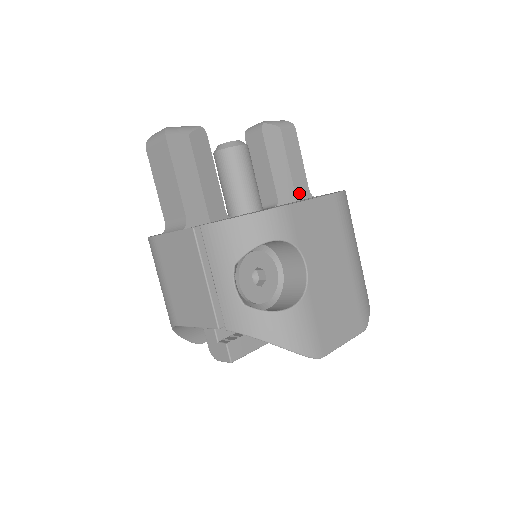
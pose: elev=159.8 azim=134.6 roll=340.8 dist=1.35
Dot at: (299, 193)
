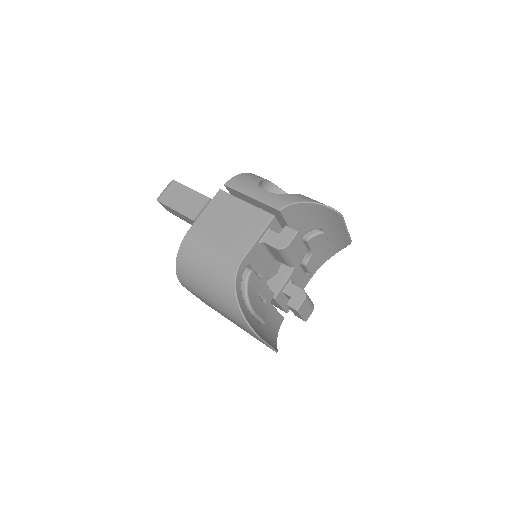
Dot at: occluded
